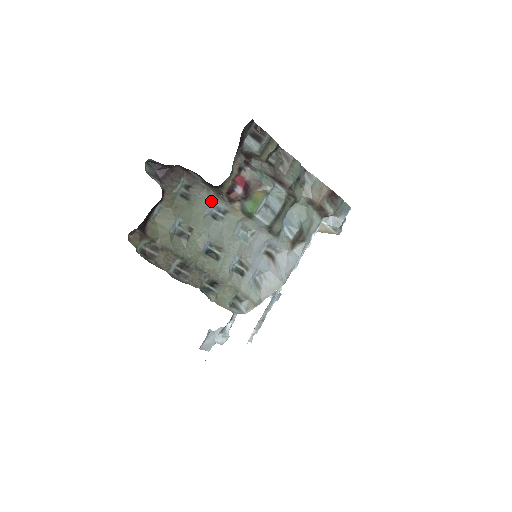
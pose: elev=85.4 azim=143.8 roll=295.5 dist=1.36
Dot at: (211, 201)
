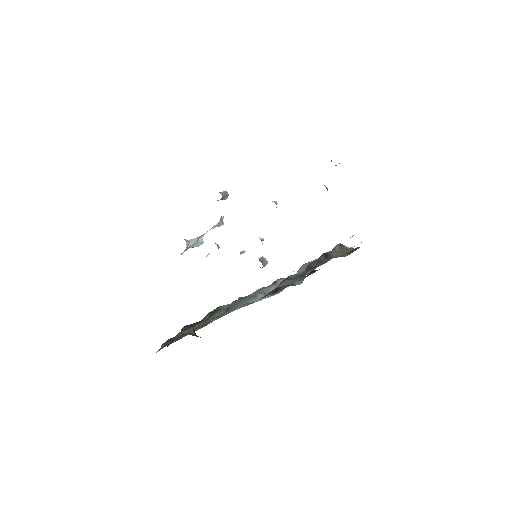
Dot at: occluded
